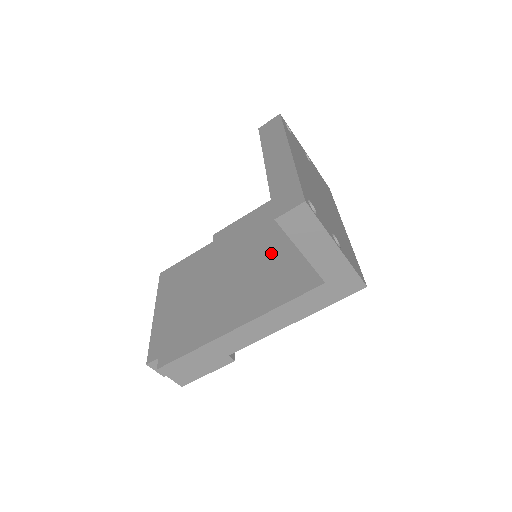
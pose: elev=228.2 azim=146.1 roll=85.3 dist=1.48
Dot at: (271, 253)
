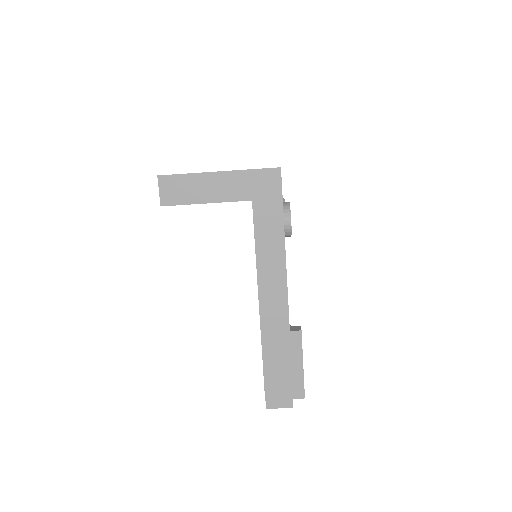
Dot at: occluded
